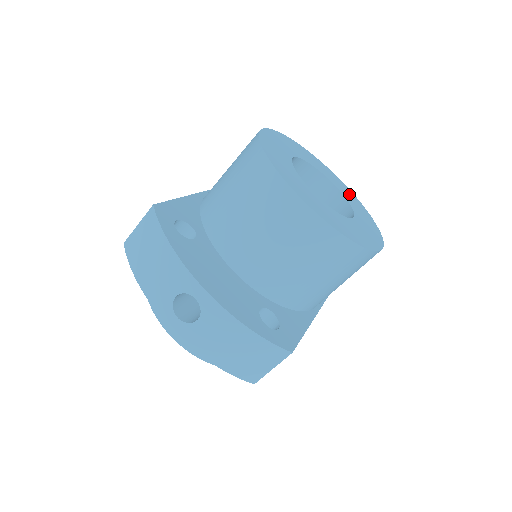
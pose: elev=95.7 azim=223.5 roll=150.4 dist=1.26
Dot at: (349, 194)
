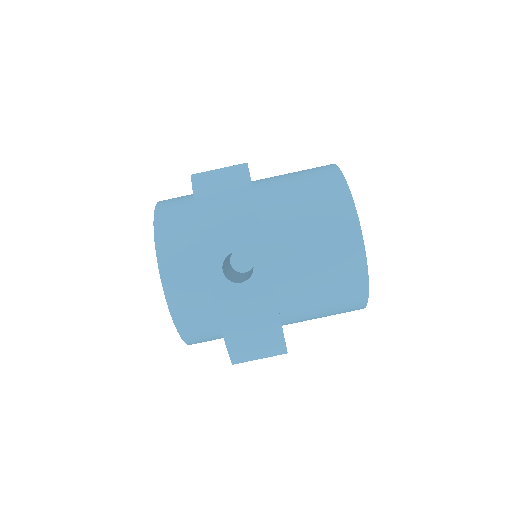
Dot at: occluded
